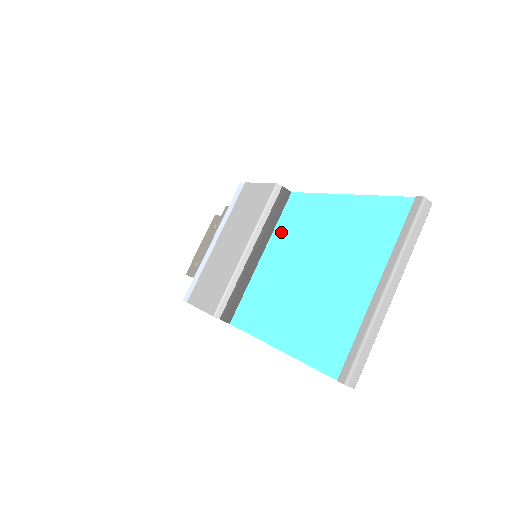
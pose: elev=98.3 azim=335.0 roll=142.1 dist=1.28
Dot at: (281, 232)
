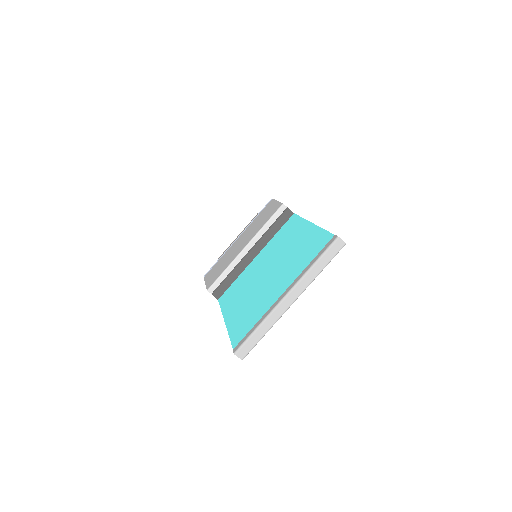
Dot at: (273, 242)
